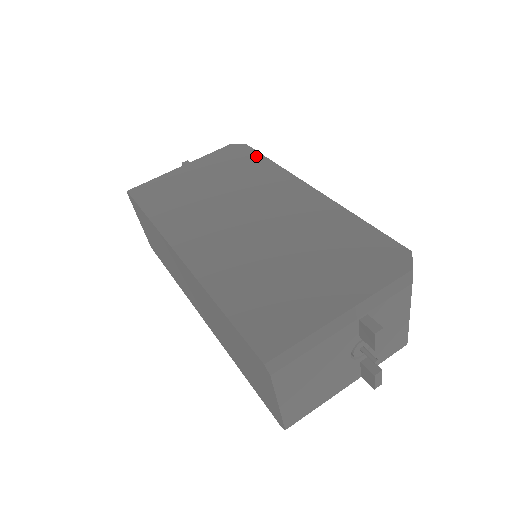
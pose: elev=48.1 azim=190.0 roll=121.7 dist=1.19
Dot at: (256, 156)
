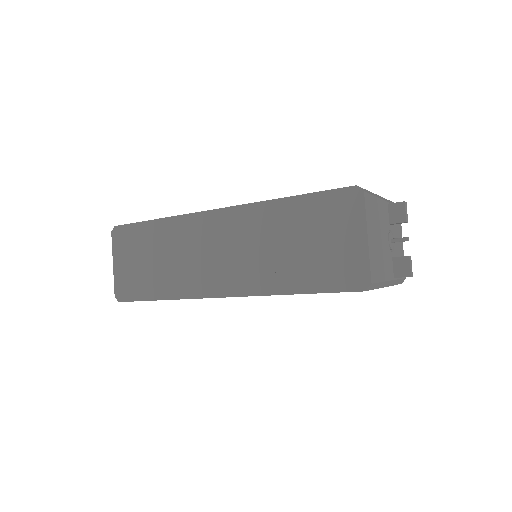
Dot at: occluded
